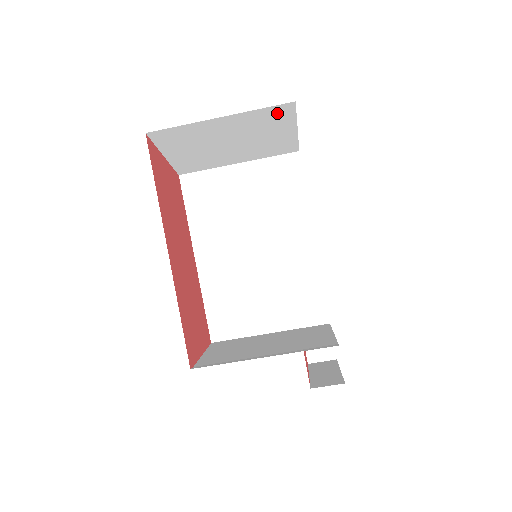
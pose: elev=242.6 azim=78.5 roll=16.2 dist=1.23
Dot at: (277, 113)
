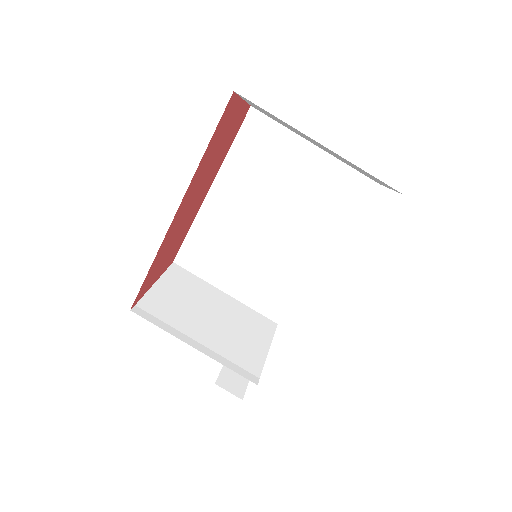
Dot at: occluded
